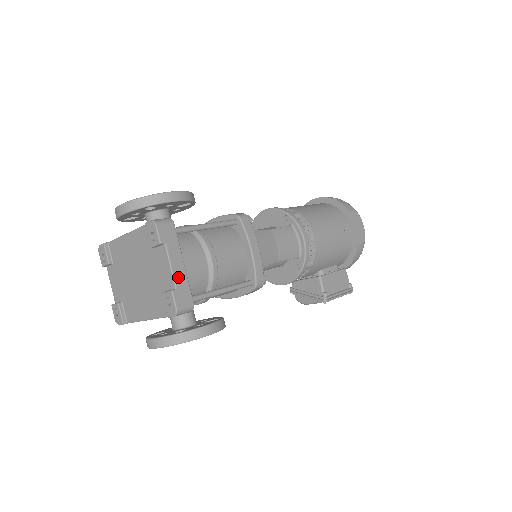
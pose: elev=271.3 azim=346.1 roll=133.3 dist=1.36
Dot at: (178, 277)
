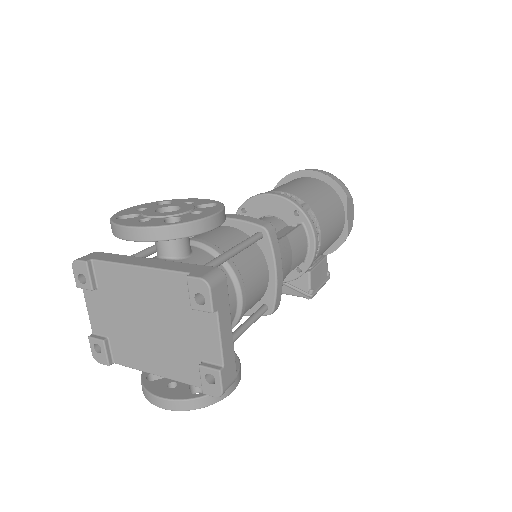
Dot at: (226, 350)
